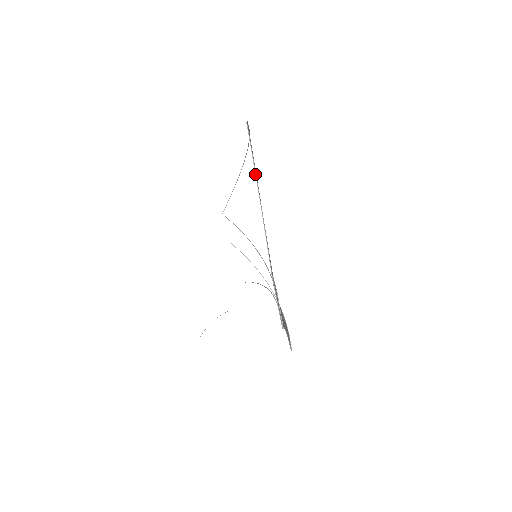
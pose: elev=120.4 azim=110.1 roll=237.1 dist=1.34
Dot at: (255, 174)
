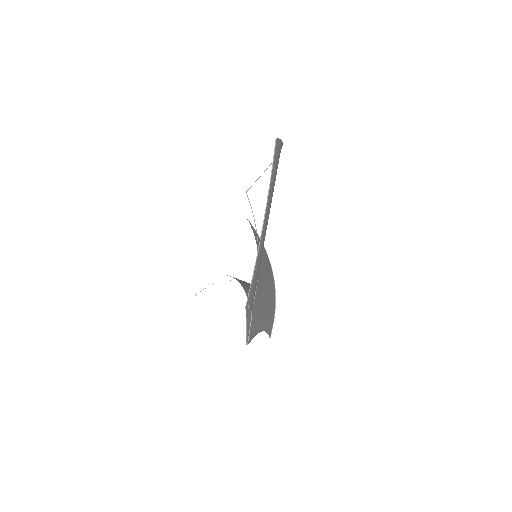
Dot at: occluded
